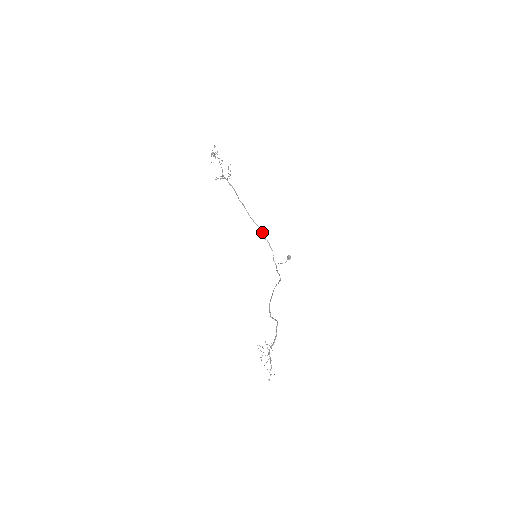
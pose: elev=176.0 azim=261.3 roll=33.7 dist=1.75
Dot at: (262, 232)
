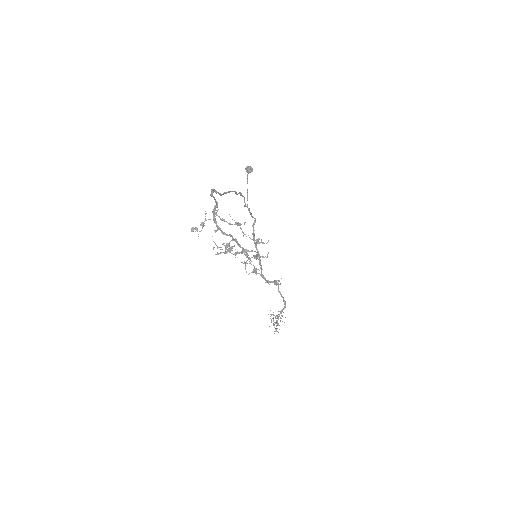
Dot at: (235, 193)
